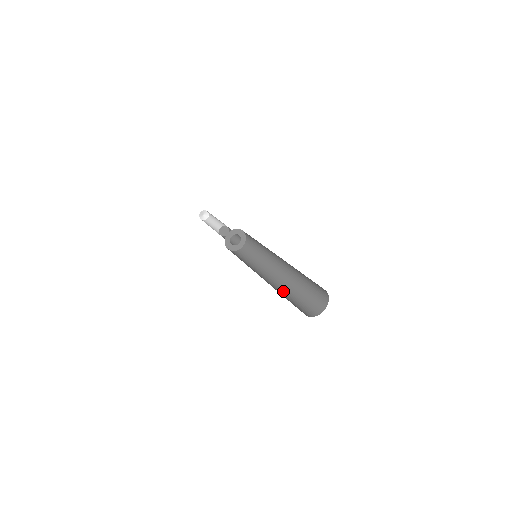
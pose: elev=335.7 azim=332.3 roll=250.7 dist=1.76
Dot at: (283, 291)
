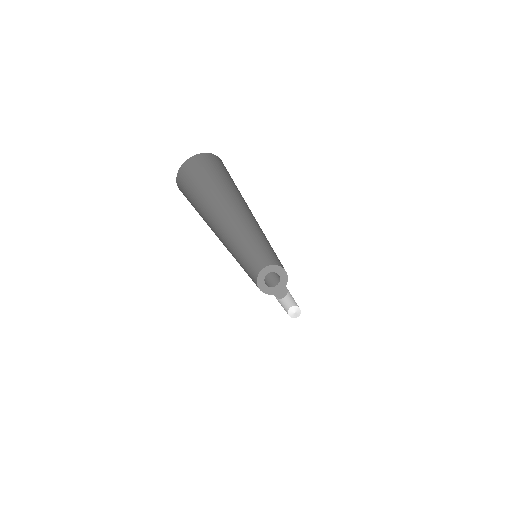
Dot at: occluded
